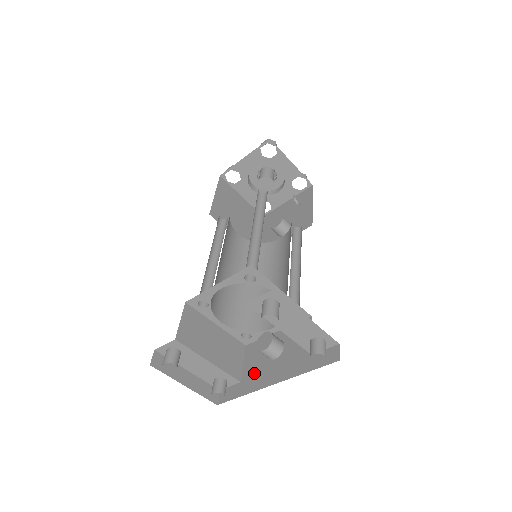
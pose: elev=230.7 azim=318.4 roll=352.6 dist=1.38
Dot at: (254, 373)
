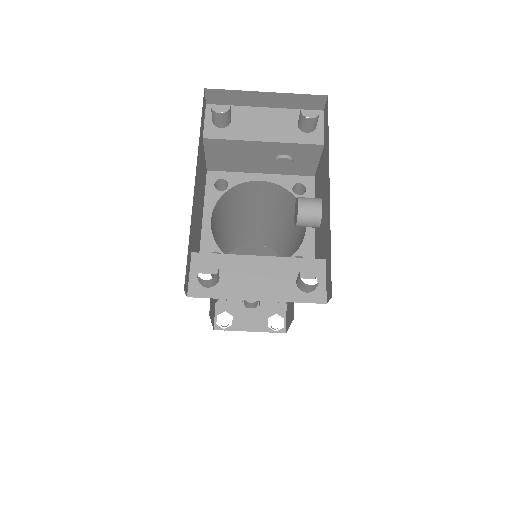
Dot at: (324, 236)
